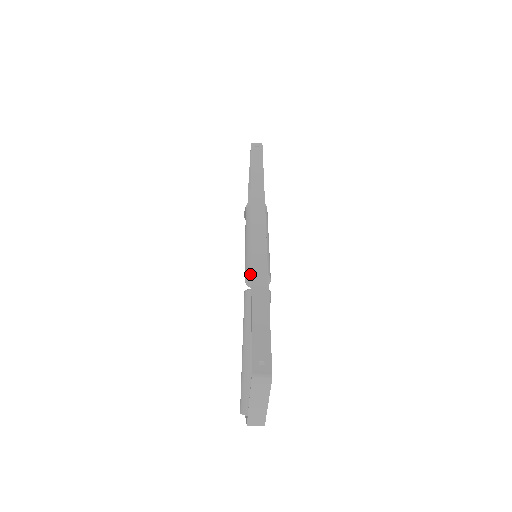
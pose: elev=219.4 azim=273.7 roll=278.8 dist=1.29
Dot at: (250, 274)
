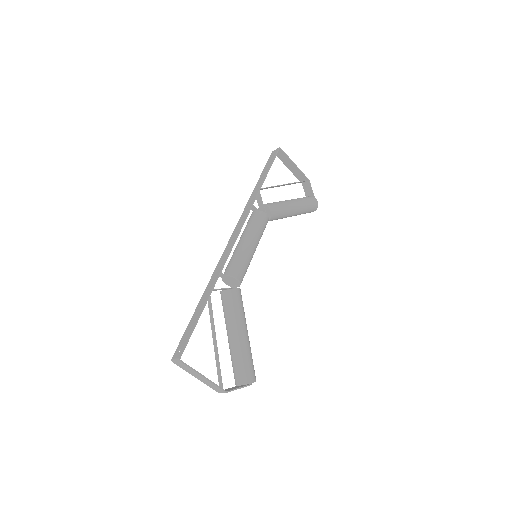
Dot at: (222, 279)
